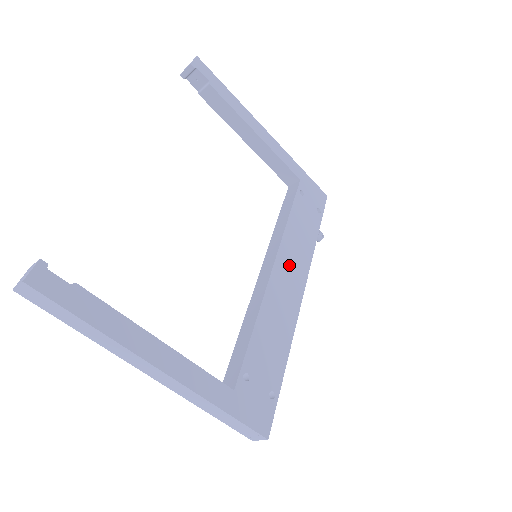
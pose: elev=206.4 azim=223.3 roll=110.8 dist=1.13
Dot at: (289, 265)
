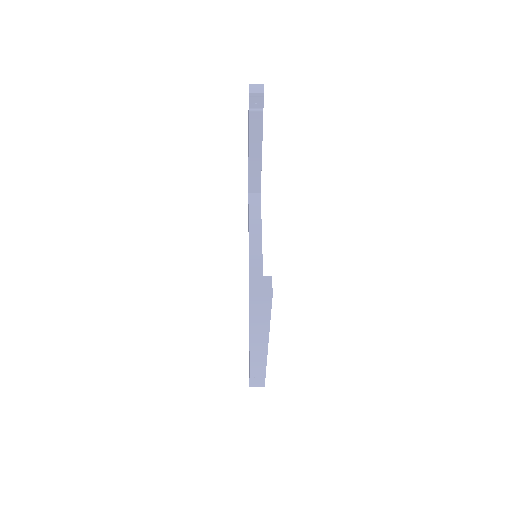
Dot at: occluded
